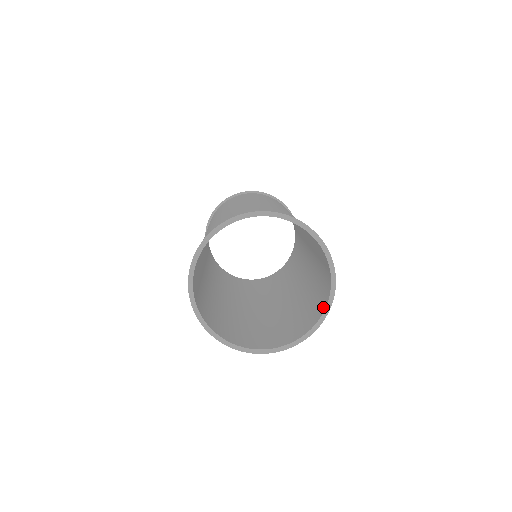
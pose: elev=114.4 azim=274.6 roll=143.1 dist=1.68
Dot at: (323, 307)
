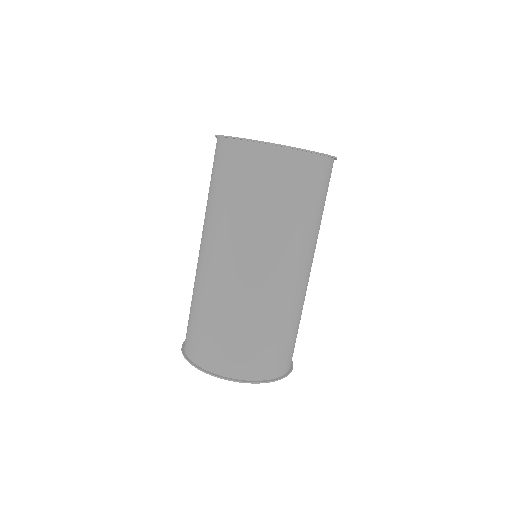
Dot at: (301, 156)
